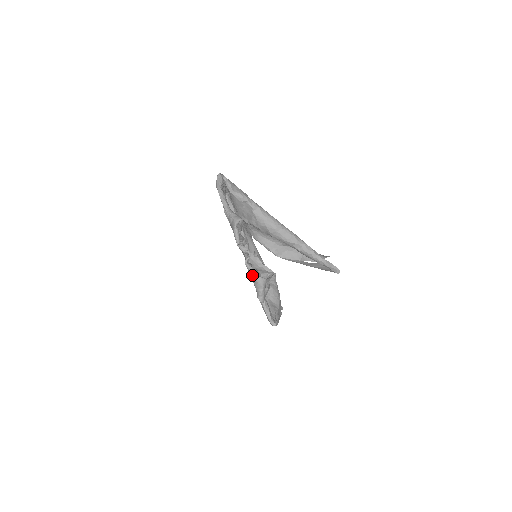
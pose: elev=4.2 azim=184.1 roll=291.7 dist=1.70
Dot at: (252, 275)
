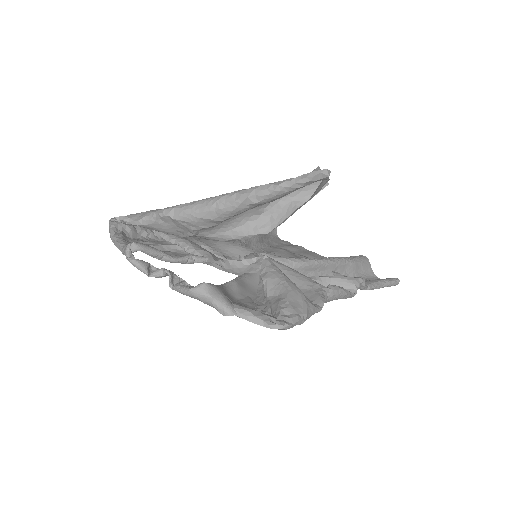
Dot at: occluded
